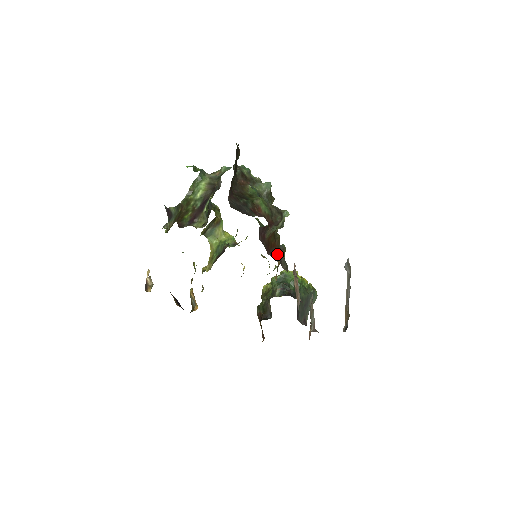
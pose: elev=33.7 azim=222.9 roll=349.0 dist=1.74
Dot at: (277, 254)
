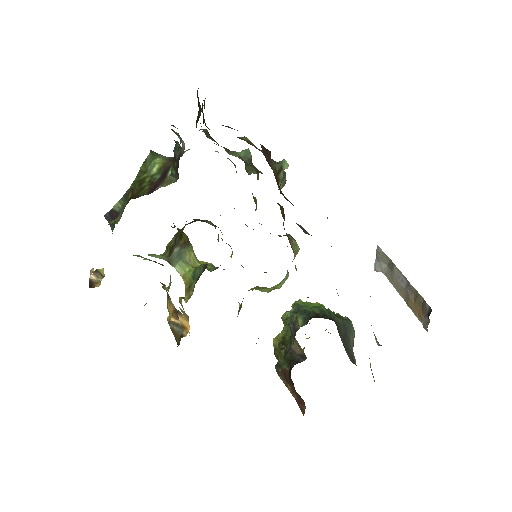
Dot at: occluded
